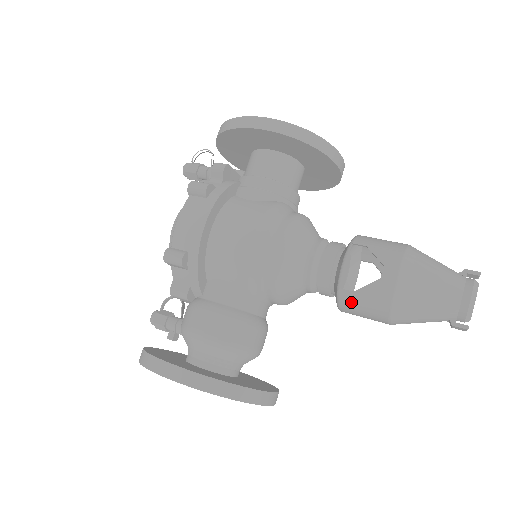
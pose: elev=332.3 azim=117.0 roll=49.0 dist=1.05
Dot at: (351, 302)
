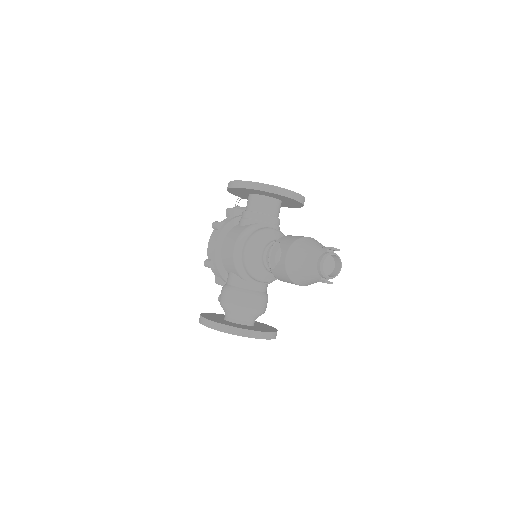
Dot at: (277, 275)
